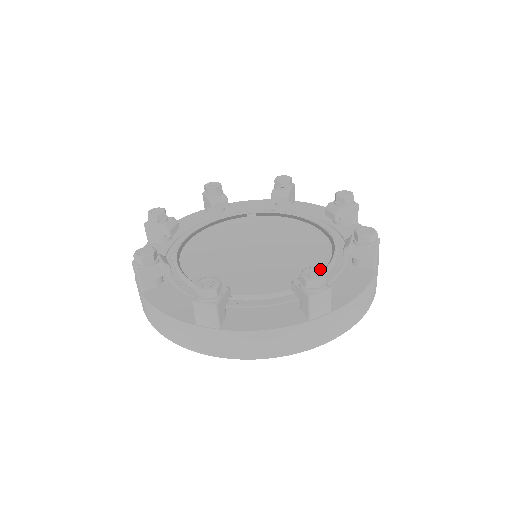
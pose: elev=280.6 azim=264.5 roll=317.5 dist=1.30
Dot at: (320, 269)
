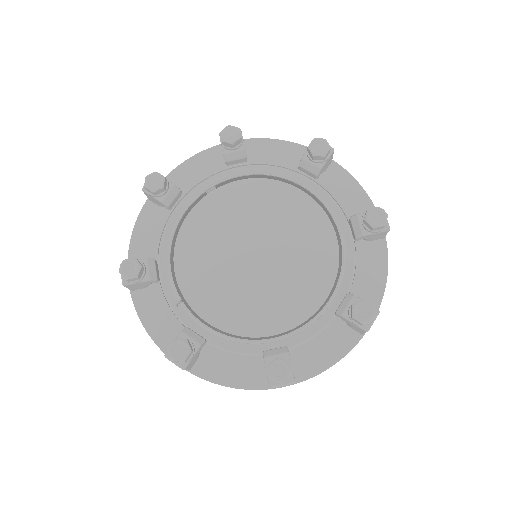
Dot at: (367, 303)
